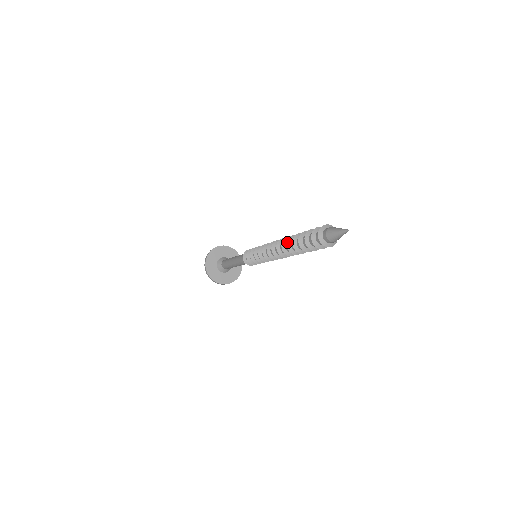
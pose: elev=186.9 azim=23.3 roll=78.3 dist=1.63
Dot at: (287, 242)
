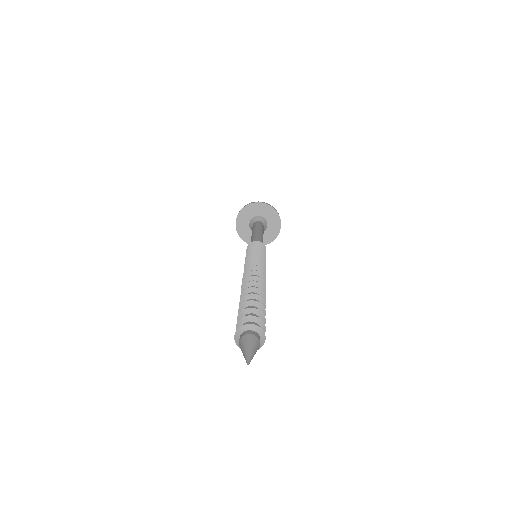
Dot at: occluded
